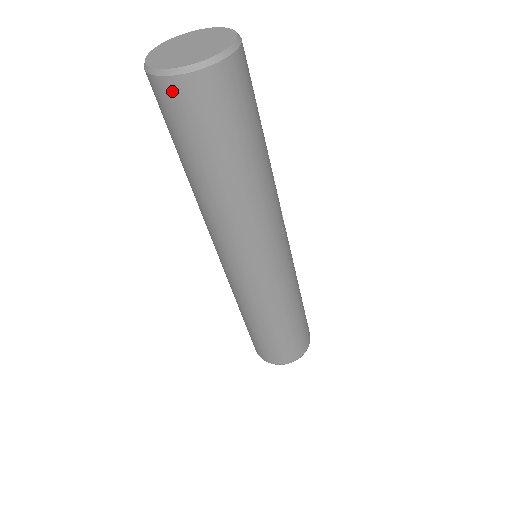
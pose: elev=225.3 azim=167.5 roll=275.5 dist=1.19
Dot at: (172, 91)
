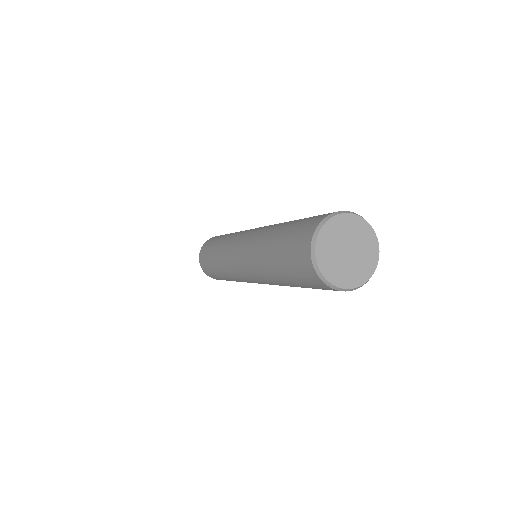
Dot at: (305, 257)
